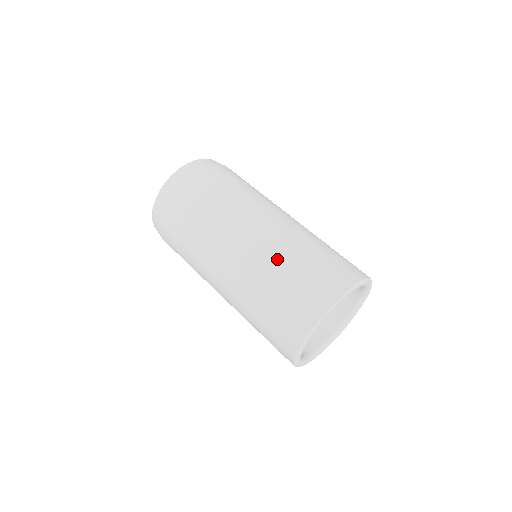
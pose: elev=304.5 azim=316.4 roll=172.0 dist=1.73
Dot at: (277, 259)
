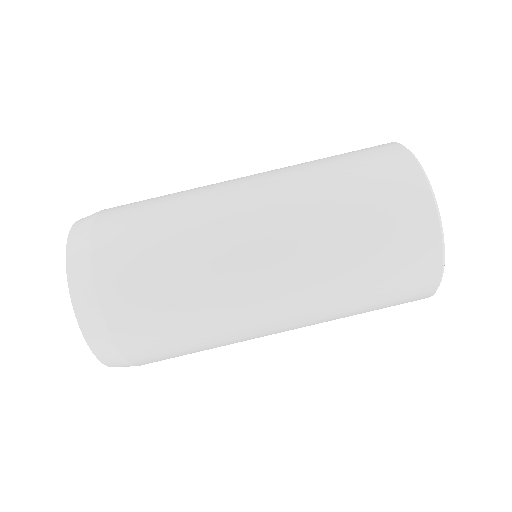
Dot at: (337, 317)
